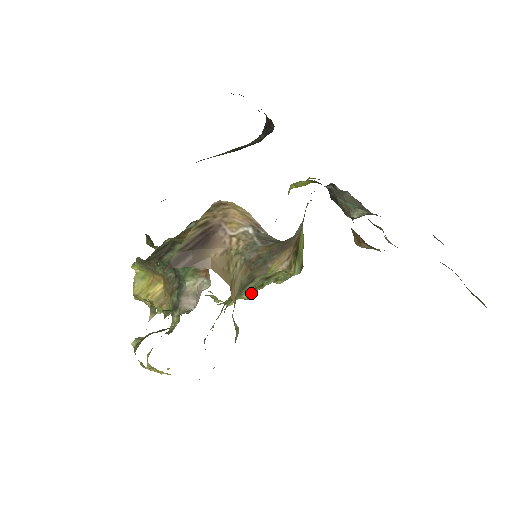
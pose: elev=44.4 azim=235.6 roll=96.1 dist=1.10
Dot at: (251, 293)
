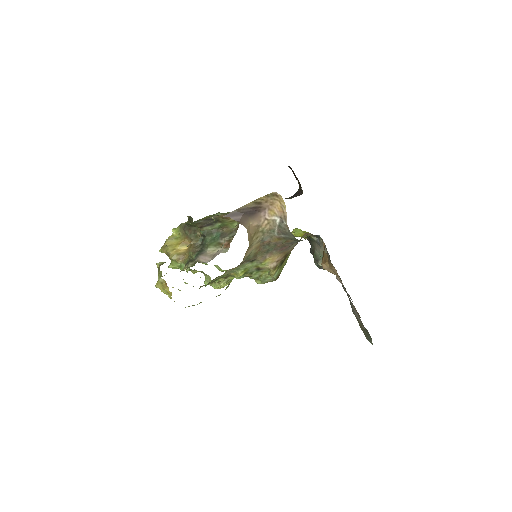
Dot at: (244, 273)
